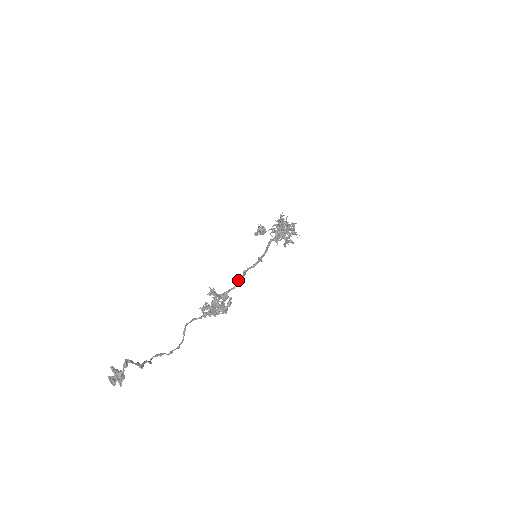
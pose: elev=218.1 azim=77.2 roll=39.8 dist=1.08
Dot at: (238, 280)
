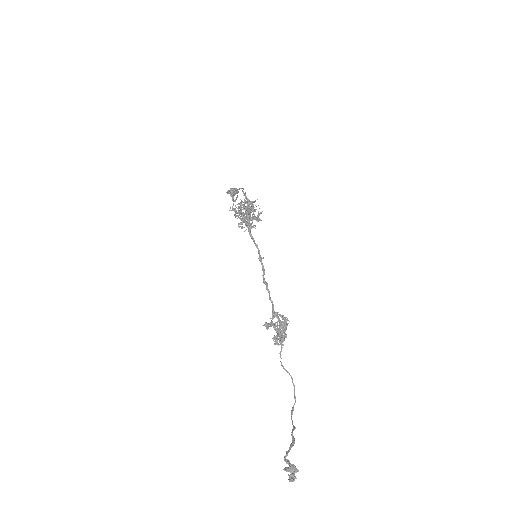
Dot at: occluded
